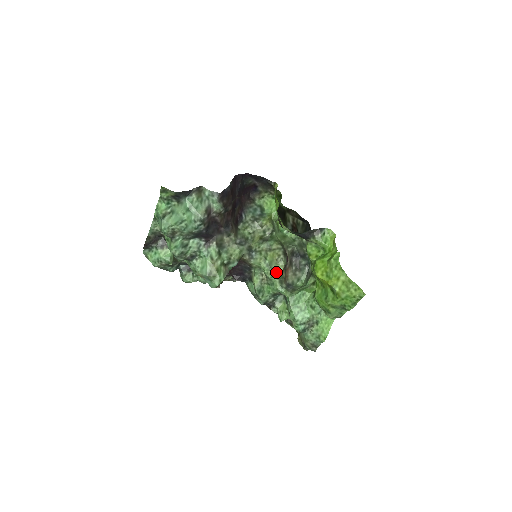
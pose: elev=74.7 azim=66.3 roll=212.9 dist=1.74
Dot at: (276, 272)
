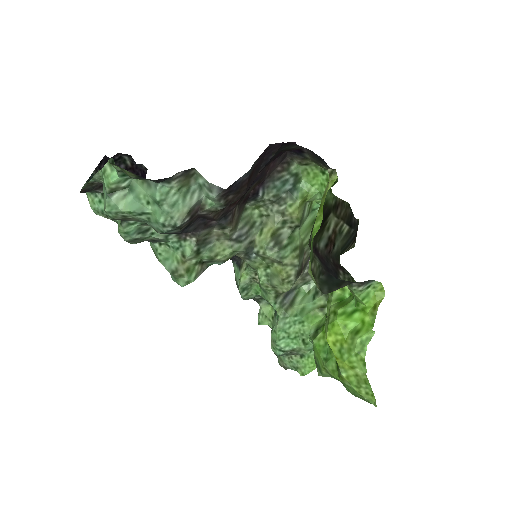
Dot at: (275, 288)
